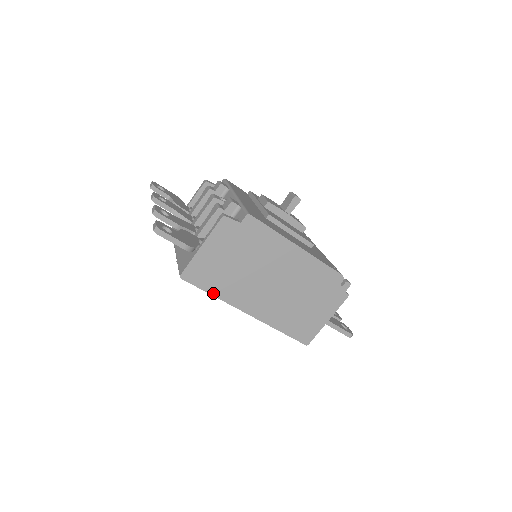
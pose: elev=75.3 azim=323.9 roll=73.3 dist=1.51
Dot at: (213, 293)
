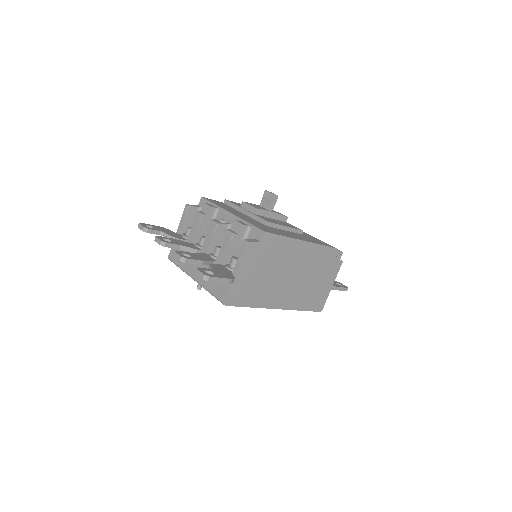
Dot at: (250, 305)
